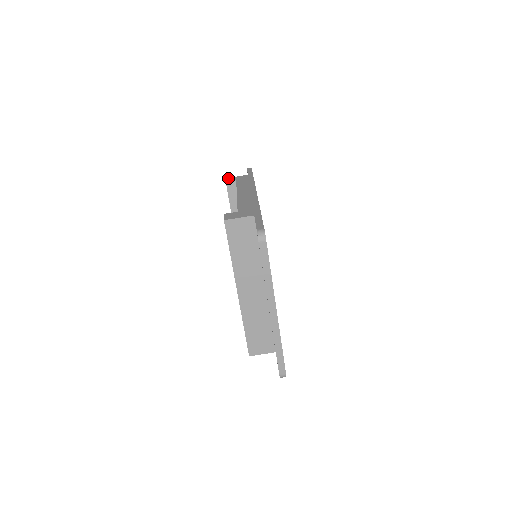
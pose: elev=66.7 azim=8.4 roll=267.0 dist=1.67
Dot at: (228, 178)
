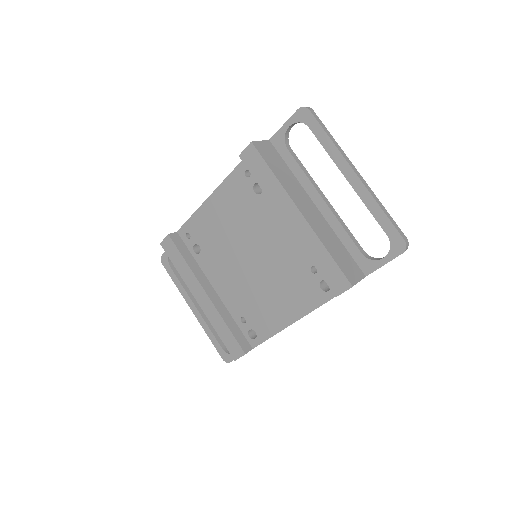
Dot at: (163, 241)
